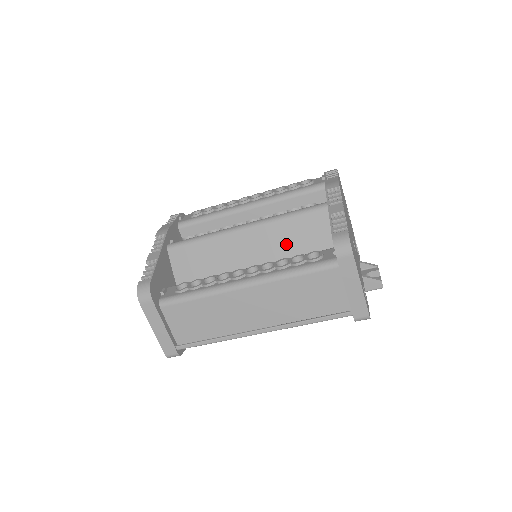
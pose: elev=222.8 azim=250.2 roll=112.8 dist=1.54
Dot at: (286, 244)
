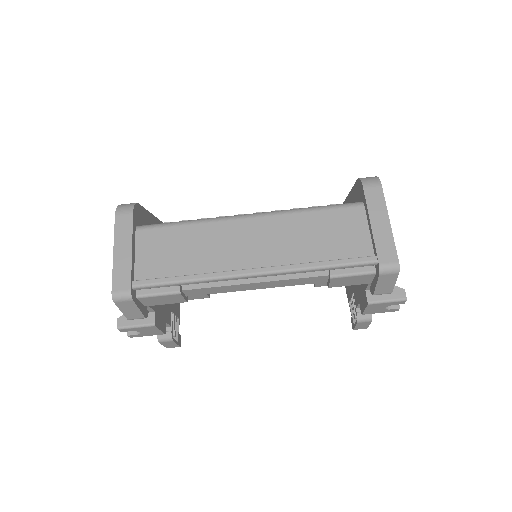
Dot at: occluded
